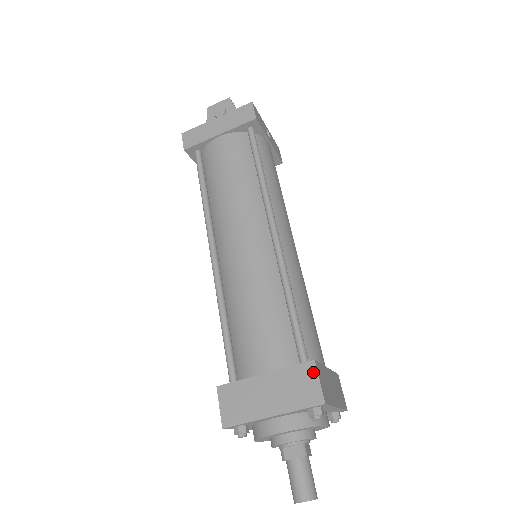
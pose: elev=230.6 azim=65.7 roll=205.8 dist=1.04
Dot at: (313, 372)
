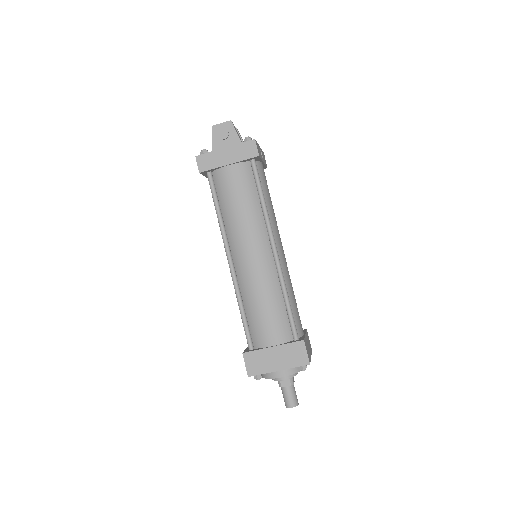
Dot at: (303, 347)
